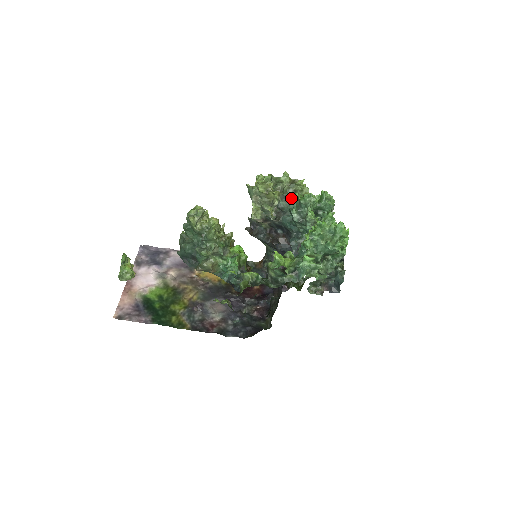
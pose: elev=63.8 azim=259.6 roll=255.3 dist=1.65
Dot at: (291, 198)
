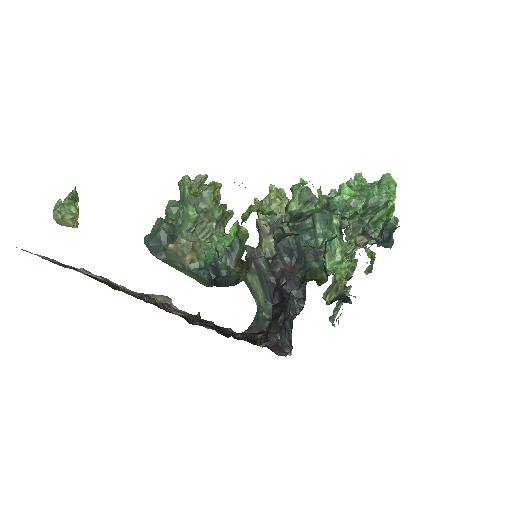
Dot at: occluded
